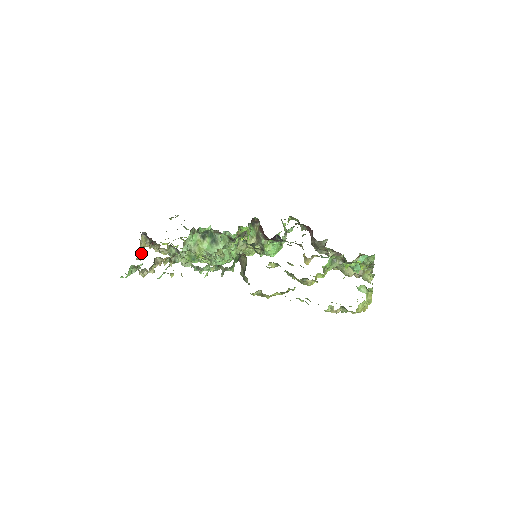
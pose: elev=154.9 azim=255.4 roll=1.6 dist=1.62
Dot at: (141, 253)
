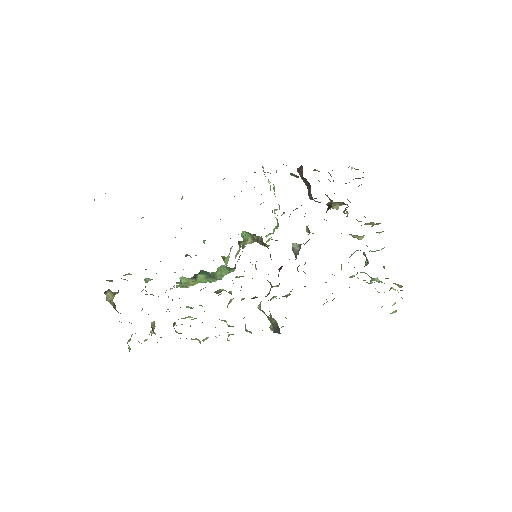
Dot at: (115, 307)
